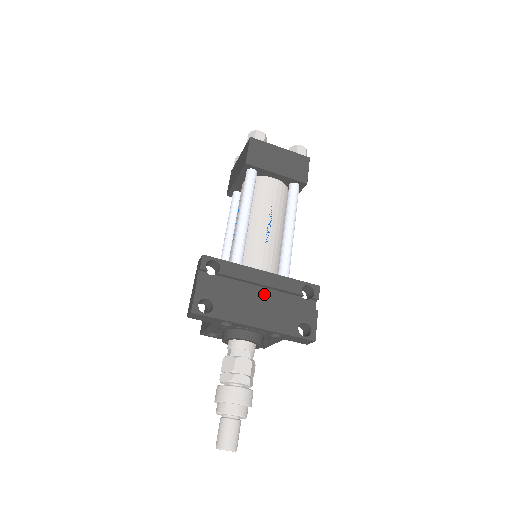
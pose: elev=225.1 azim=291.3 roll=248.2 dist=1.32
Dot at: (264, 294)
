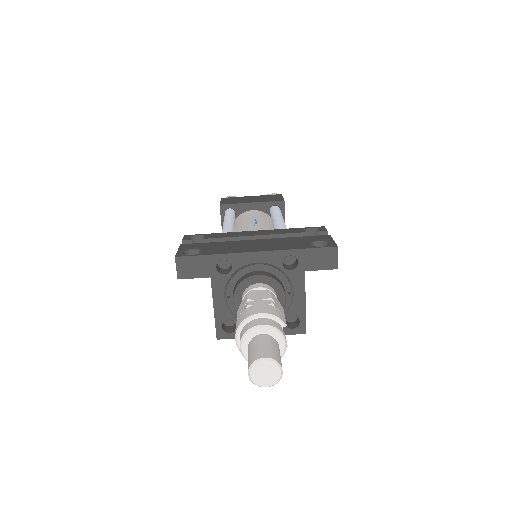
Dot at: occluded
